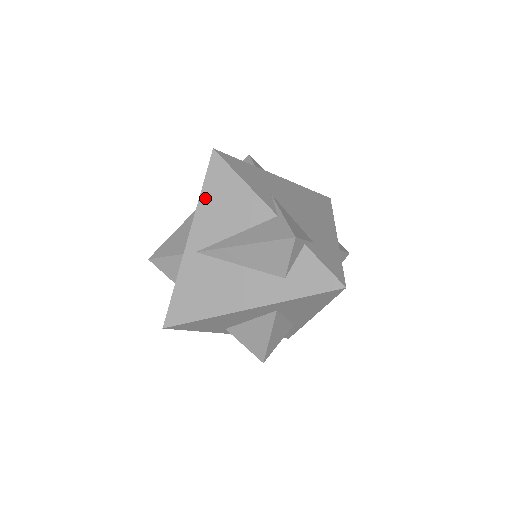
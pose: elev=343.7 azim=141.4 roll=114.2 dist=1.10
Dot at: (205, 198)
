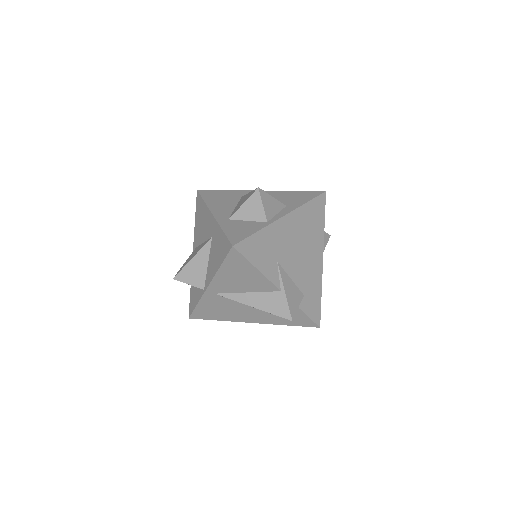
Dot at: (223, 271)
